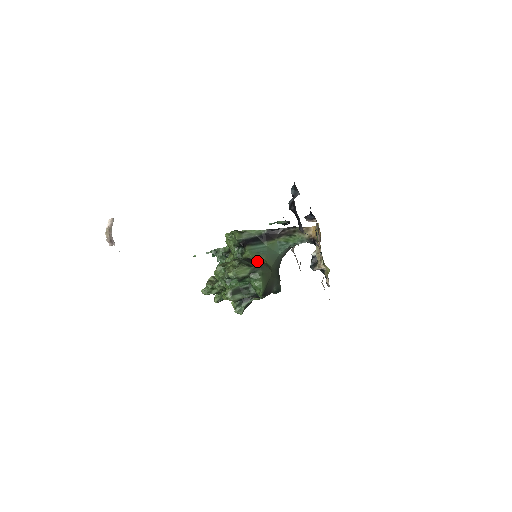
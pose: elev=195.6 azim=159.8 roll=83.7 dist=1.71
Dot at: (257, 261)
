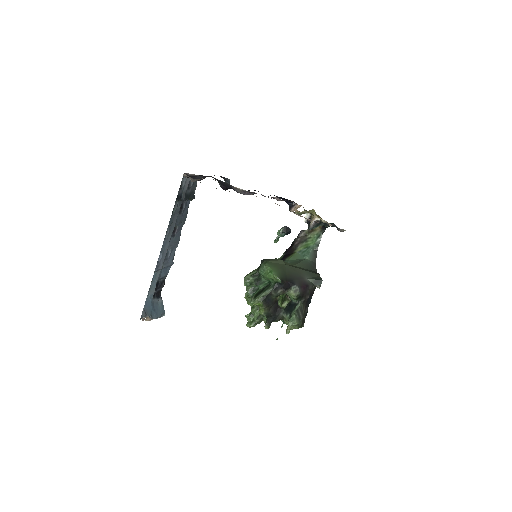
Dot at: occluded
